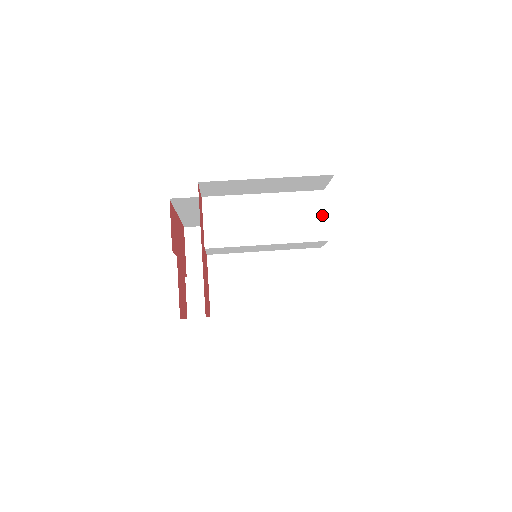
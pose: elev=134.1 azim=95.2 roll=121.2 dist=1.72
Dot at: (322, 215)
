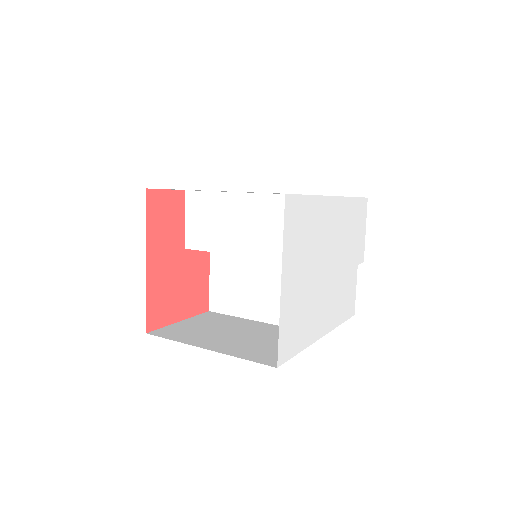
Dot at: occluded
